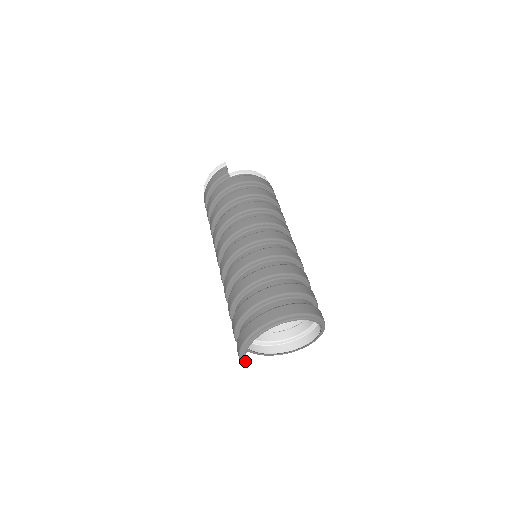
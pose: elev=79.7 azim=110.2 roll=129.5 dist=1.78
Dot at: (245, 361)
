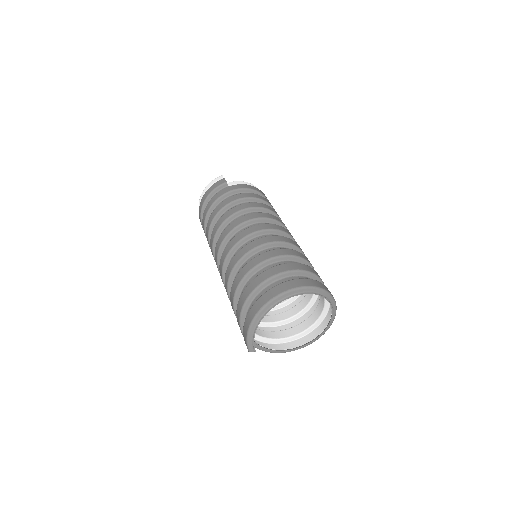
Dot at: (253, 344)
